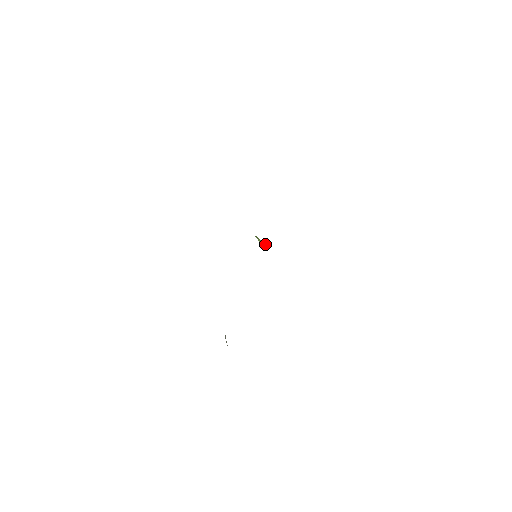
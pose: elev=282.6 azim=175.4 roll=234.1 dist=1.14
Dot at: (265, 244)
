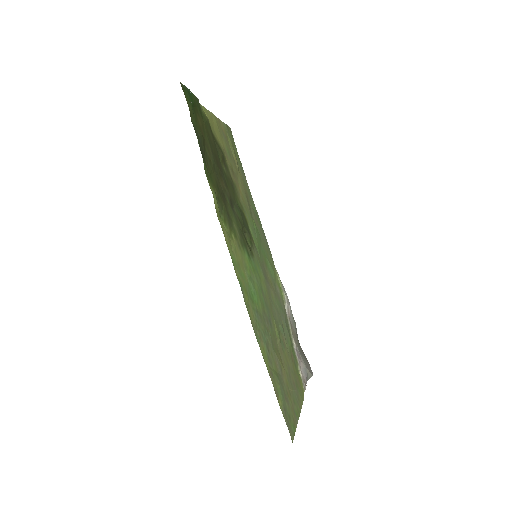
Dot at: (250, 250)
